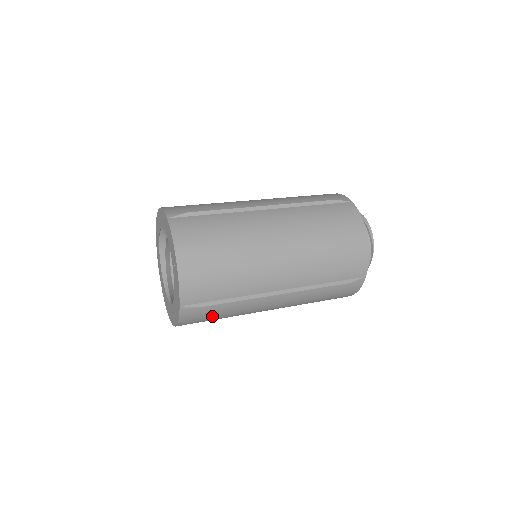
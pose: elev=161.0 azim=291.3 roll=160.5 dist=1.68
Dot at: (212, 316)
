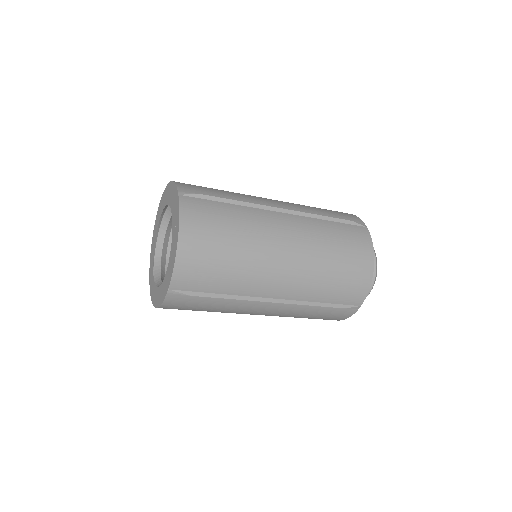
Dot at: (217, 220)
